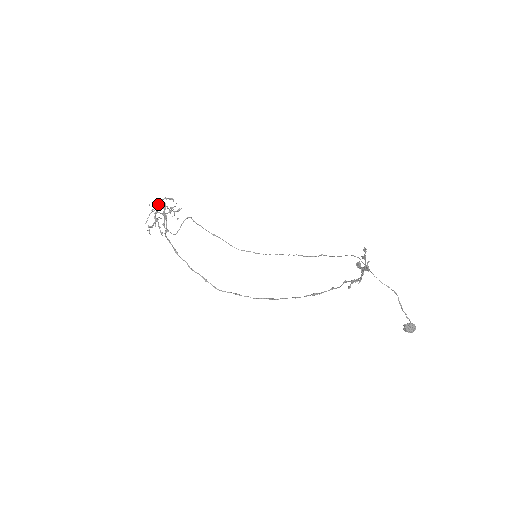
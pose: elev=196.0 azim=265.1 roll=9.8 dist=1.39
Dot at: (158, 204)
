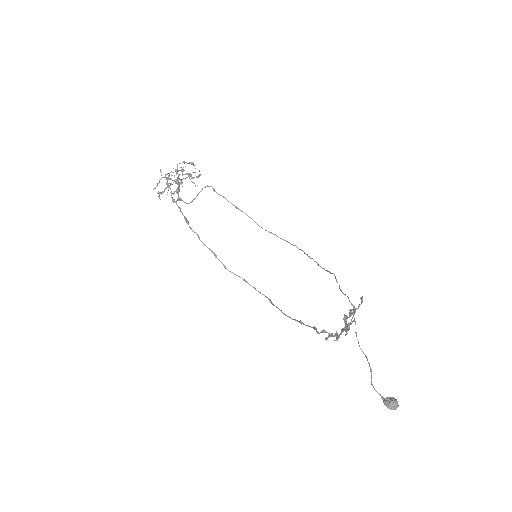
Dot at: (173, 168)
